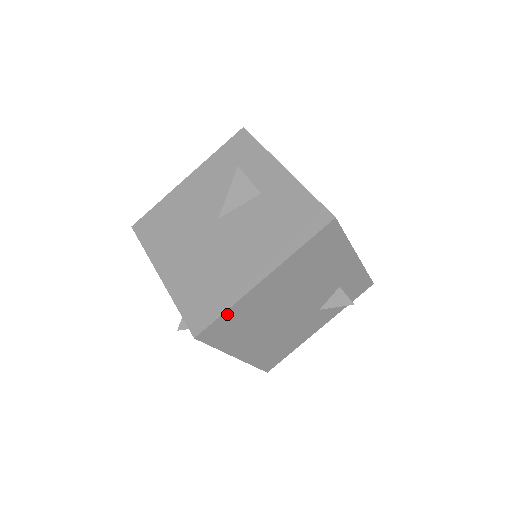
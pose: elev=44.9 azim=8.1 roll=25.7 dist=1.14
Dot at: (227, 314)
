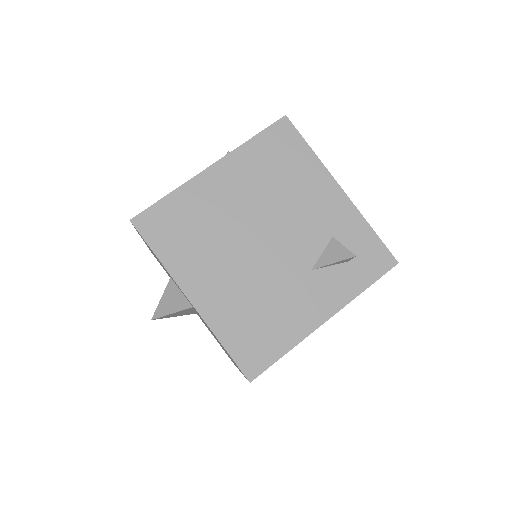
Dot at: (170, 201)
